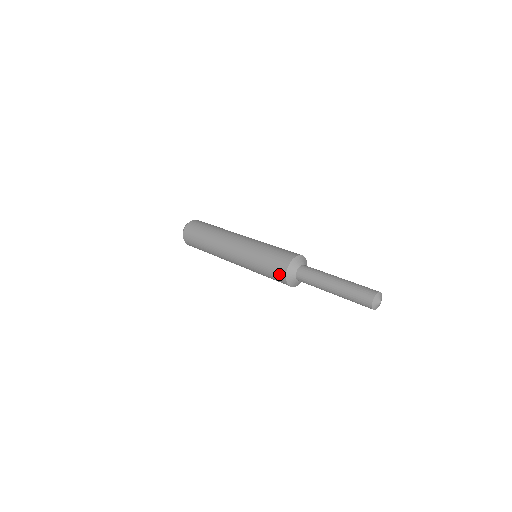
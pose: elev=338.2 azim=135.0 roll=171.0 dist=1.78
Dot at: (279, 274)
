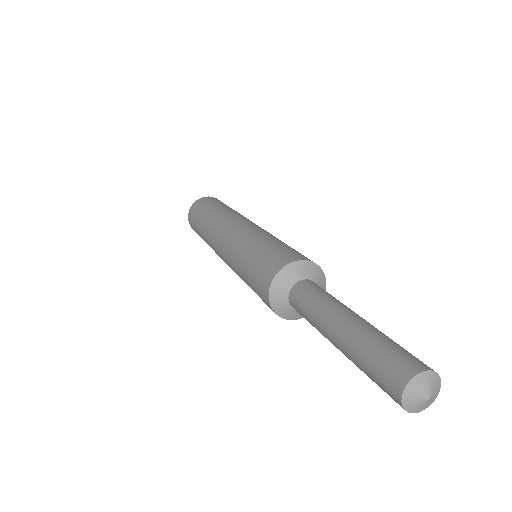
Dot at: (267, 271)
